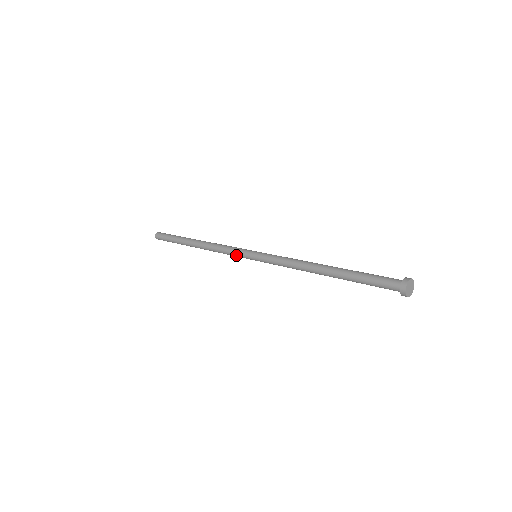
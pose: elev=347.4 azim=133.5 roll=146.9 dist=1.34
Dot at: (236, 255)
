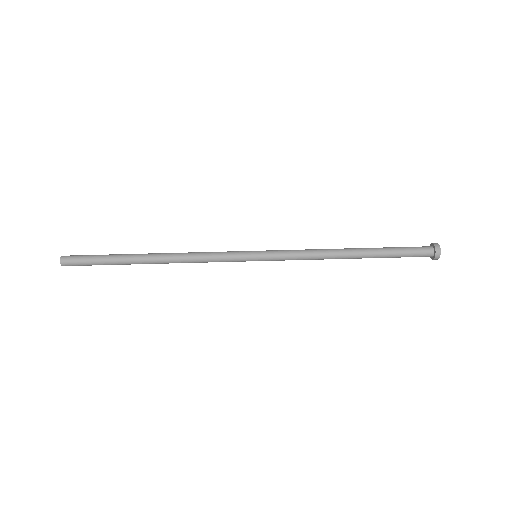
Dot at: (228, 261)
